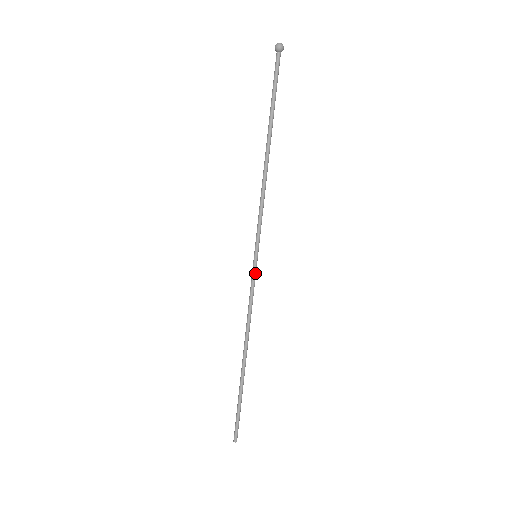
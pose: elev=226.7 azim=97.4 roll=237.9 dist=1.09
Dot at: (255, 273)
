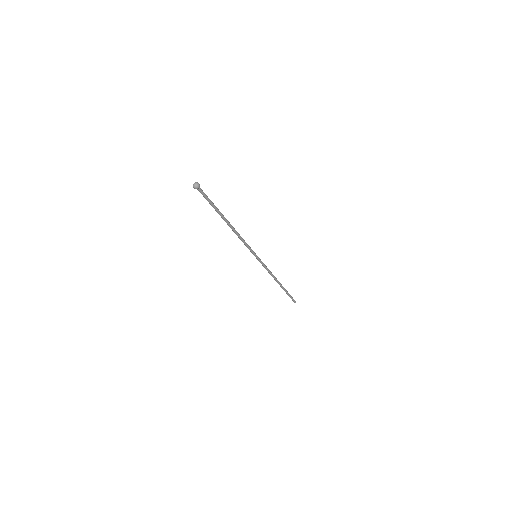
Dot at: (260, 261)
